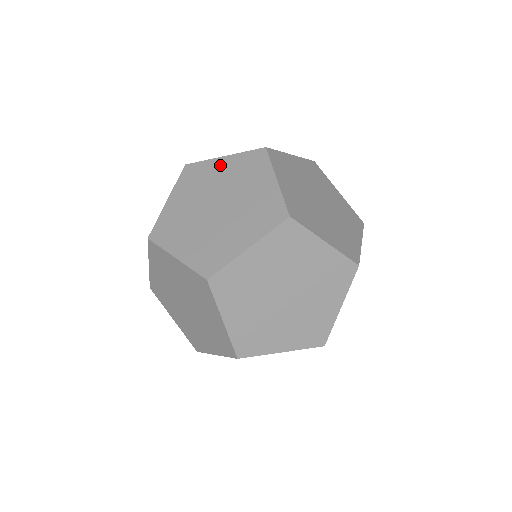
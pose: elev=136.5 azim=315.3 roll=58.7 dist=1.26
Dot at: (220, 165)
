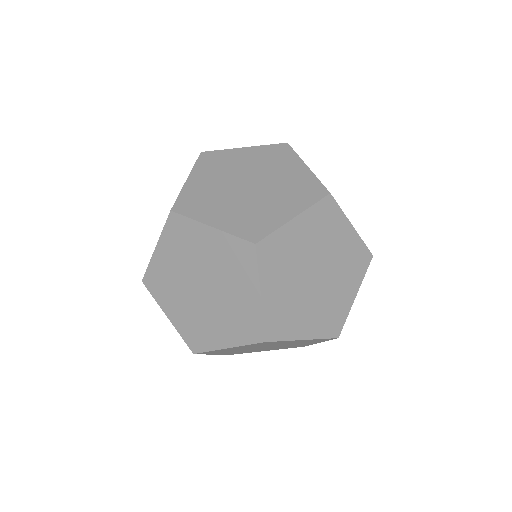
Dot at: (297, 230)
